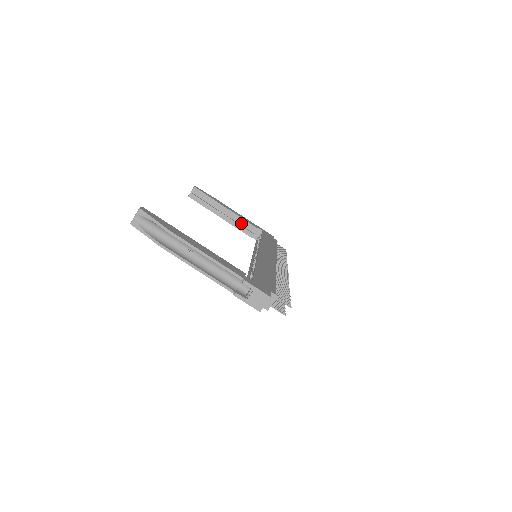
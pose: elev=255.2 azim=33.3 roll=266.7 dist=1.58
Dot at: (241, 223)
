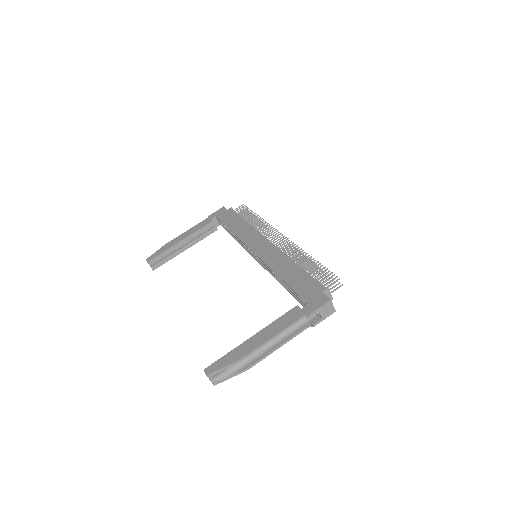
Dot at: (200, 233)
